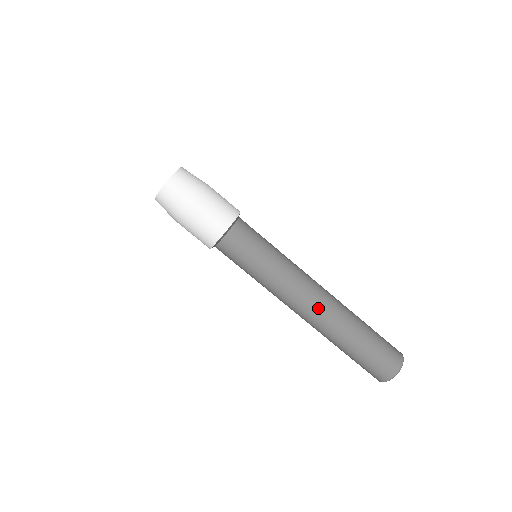
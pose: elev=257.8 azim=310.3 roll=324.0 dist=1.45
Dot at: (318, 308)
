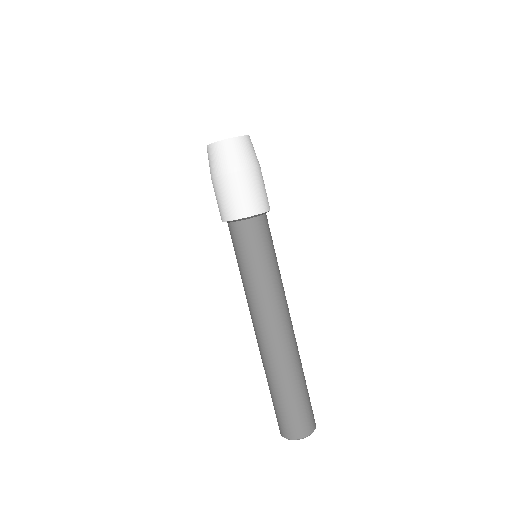
Dot at: (268, 339)
